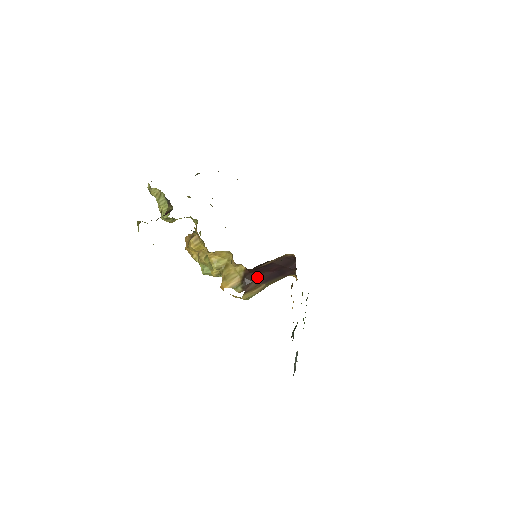
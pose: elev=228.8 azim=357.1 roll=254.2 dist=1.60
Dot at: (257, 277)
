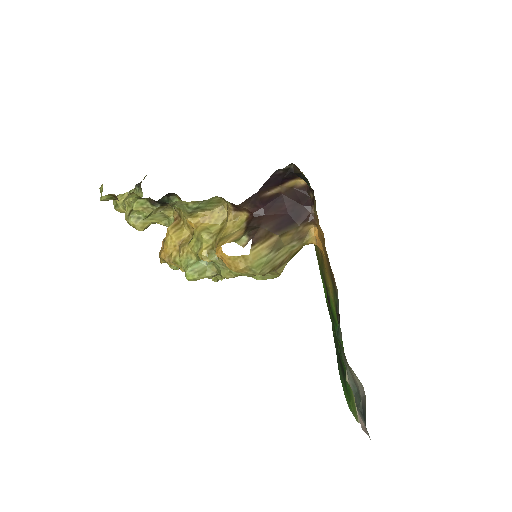
Dot at: (265, 221)
